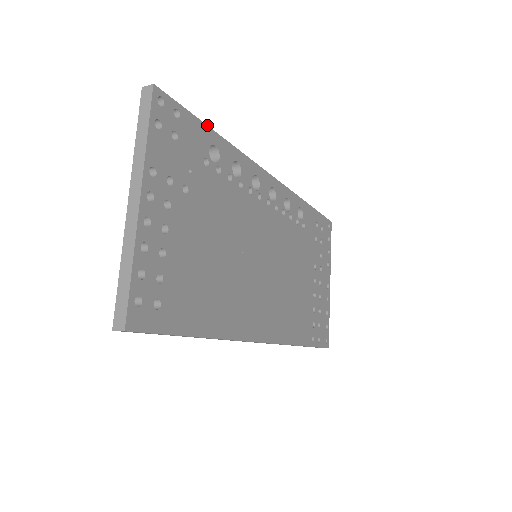
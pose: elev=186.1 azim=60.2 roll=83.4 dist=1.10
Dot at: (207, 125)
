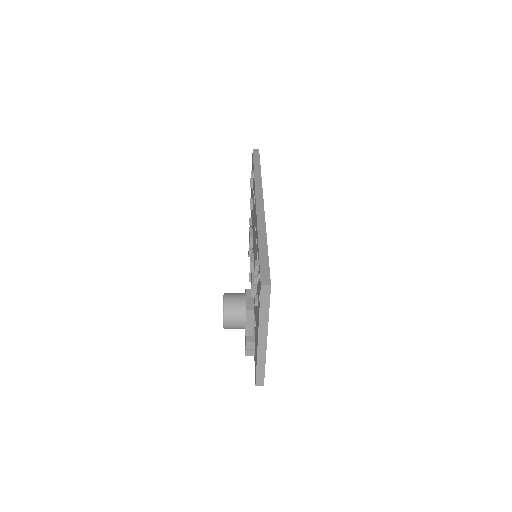
Dot at: occluded
